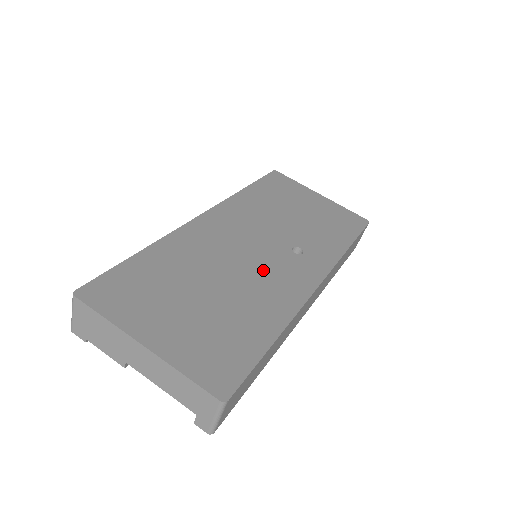
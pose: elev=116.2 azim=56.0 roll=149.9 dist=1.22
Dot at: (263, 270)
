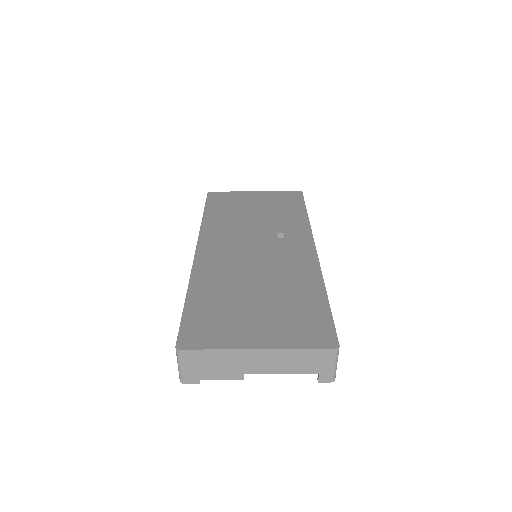
Dot at: (274, 260)
